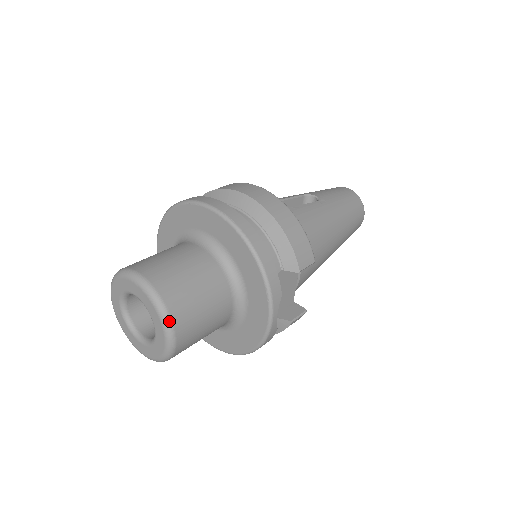
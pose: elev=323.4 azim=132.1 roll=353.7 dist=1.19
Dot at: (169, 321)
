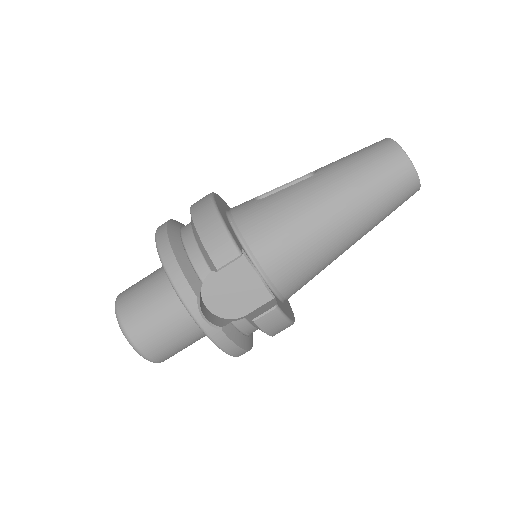
Dot at: (123, 330)
